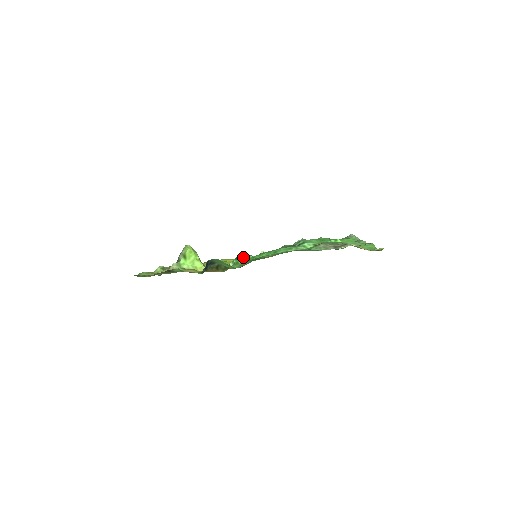
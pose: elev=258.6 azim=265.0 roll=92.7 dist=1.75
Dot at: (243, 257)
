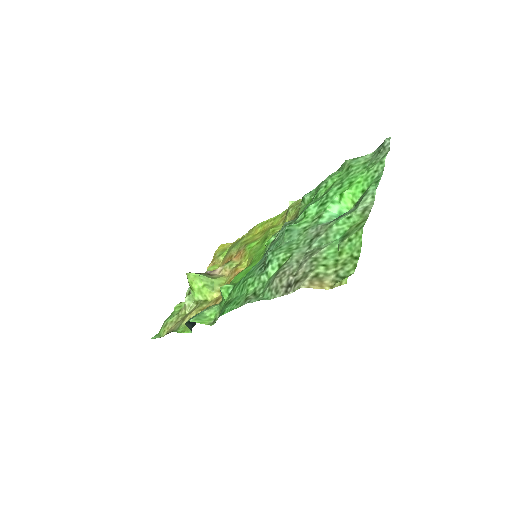
Dot at: (222, 295)
